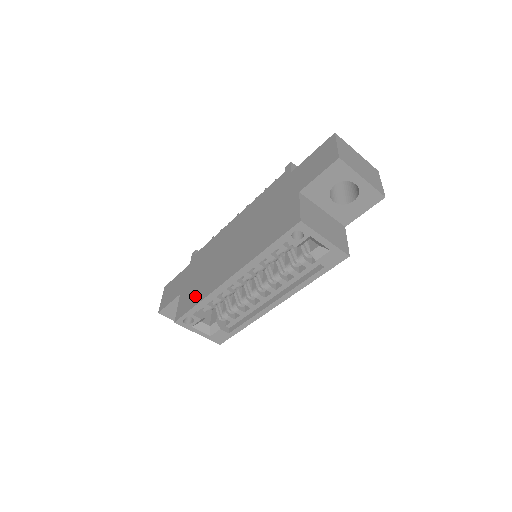
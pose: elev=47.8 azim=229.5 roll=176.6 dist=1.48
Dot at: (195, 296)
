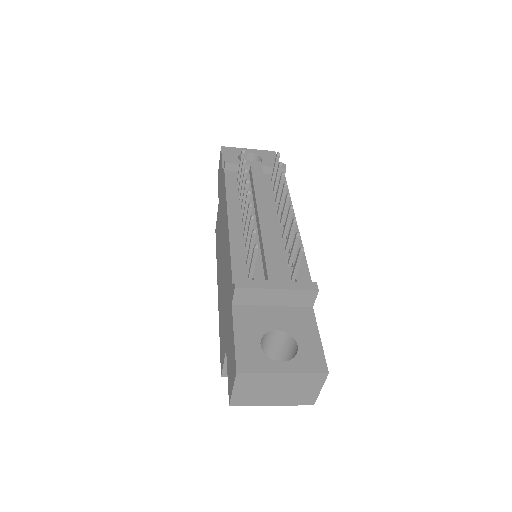
Dot at: (217, 242)
